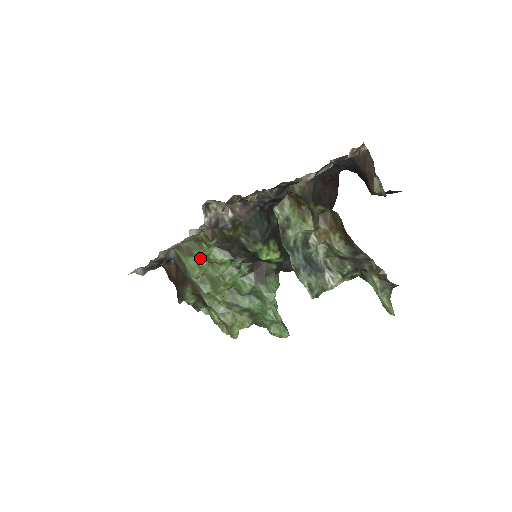
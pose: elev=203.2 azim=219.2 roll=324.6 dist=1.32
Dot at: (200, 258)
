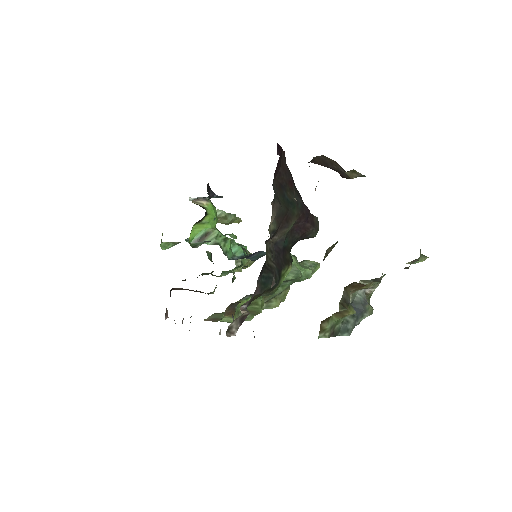
Dot at: occluded
